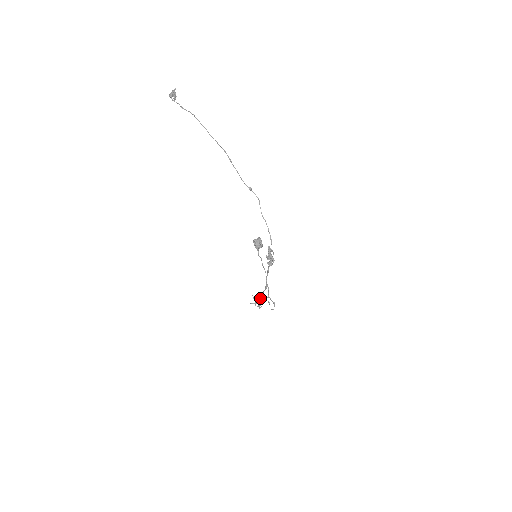
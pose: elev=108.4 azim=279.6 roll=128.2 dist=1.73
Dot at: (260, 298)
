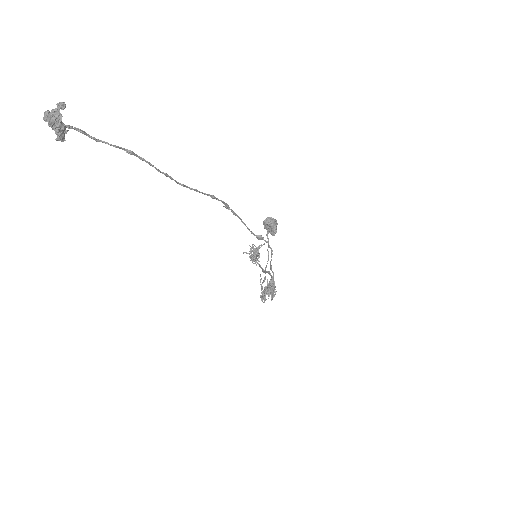
Dot at: occluded
